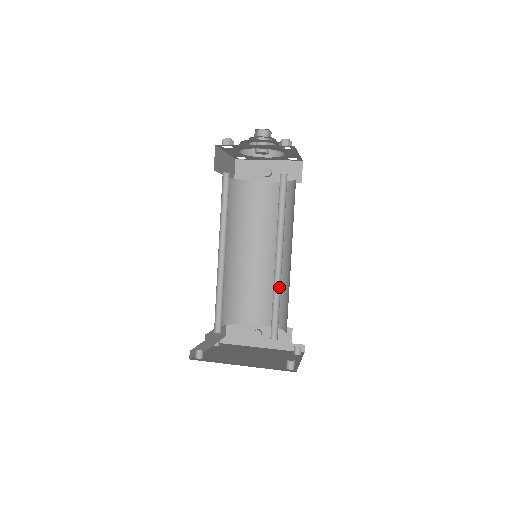
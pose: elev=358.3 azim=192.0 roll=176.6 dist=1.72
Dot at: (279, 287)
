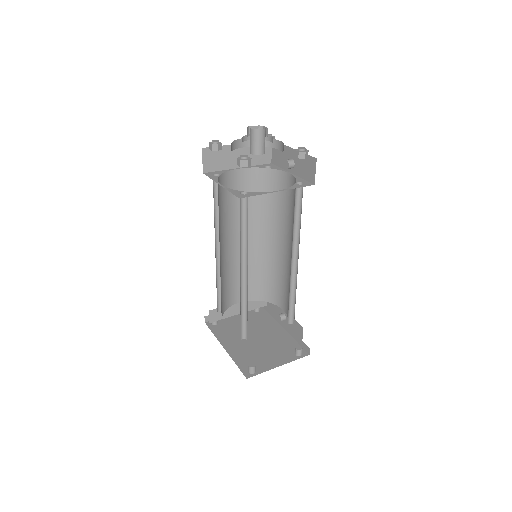
Dot at: (247, 300)
